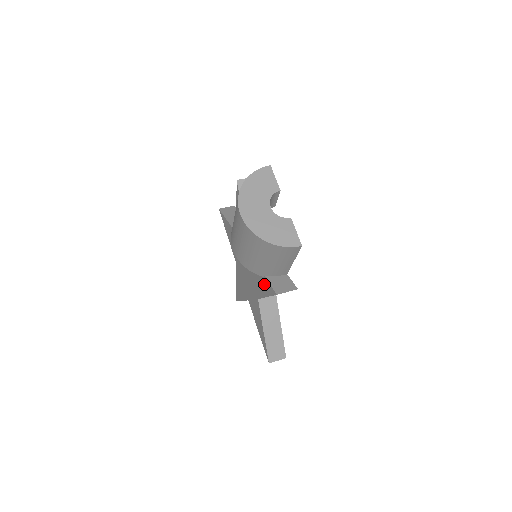
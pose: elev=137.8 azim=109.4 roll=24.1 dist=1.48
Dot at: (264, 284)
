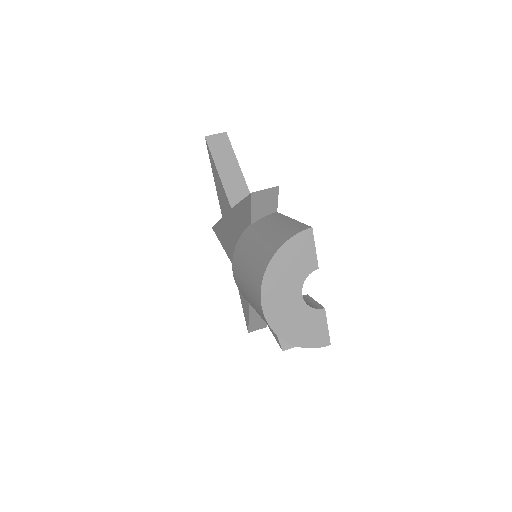
Dot at: occluded
